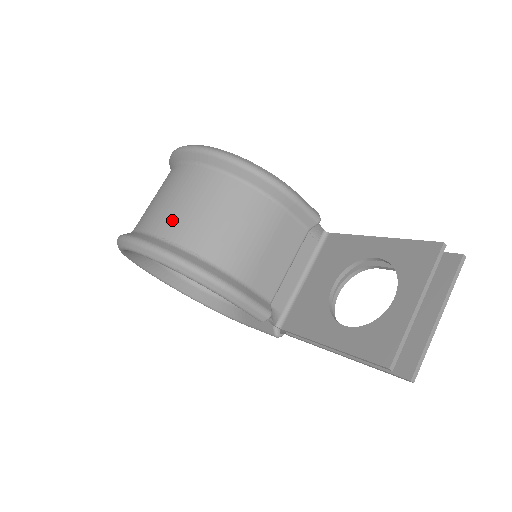
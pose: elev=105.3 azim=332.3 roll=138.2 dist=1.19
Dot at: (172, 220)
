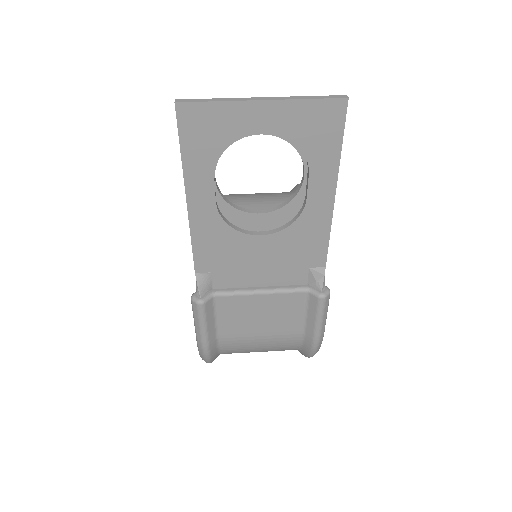
Dot at: occluded
